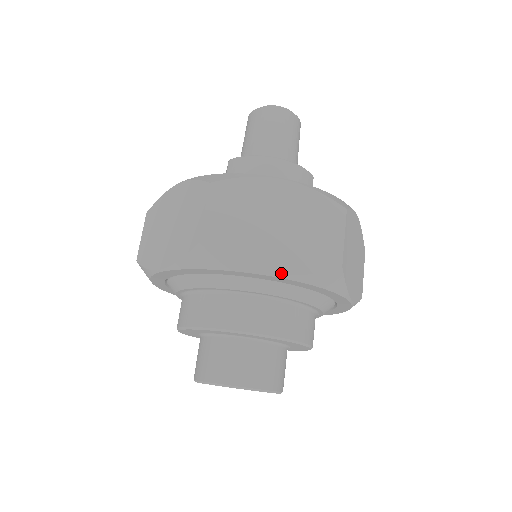
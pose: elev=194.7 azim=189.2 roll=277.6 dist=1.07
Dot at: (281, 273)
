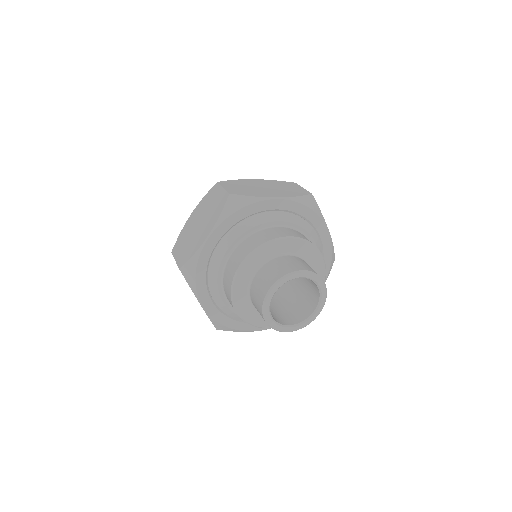
Dot at: (211, 230)
